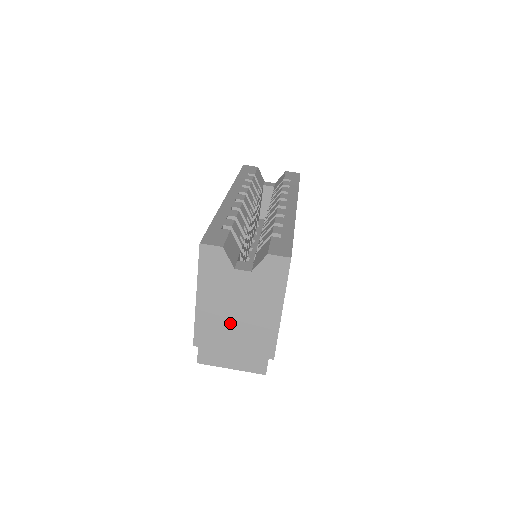
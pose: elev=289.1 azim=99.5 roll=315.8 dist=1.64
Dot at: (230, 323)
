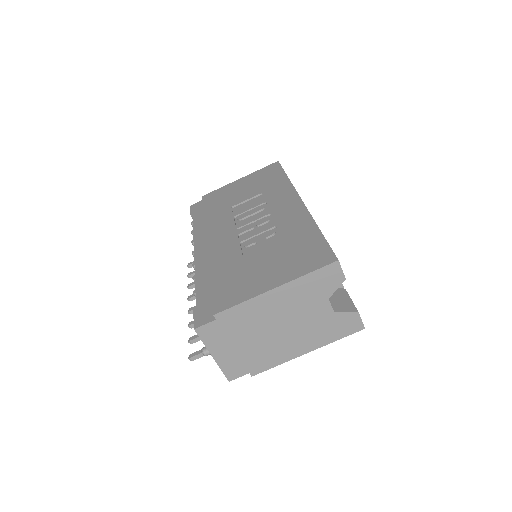
Dot at: (267, 327)
